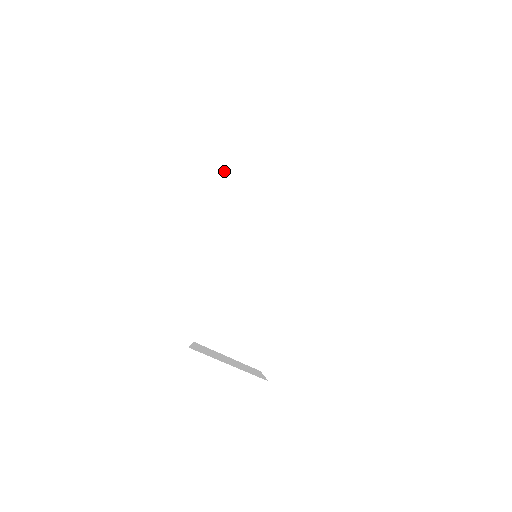
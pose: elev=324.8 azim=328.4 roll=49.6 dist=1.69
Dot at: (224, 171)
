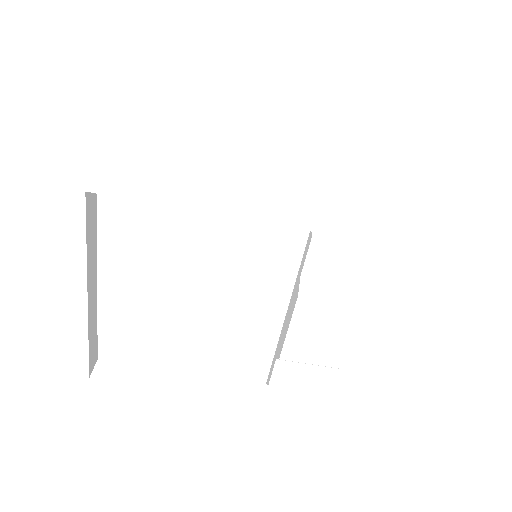
Dot at: (344, 144)
